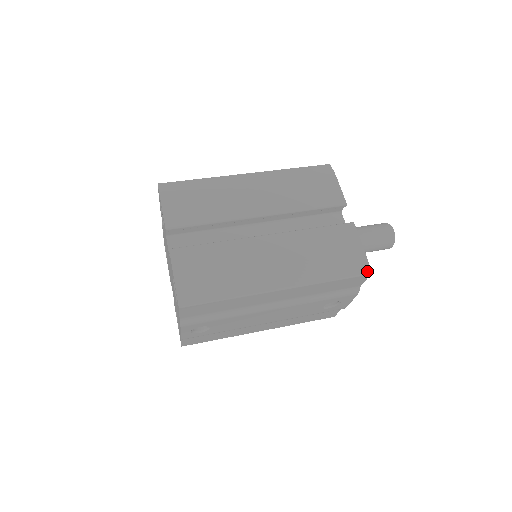
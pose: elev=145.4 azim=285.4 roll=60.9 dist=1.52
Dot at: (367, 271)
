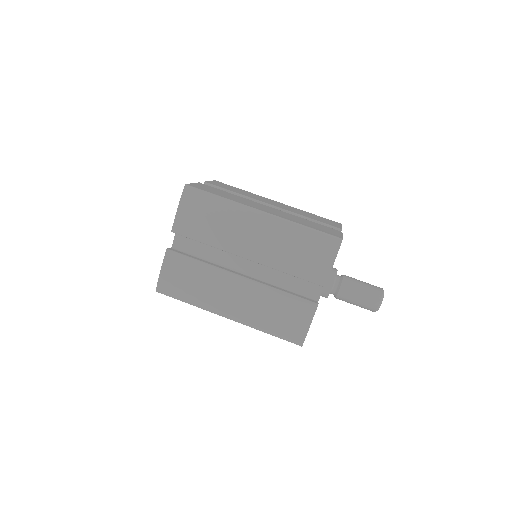
Dot at: (300, 344)
